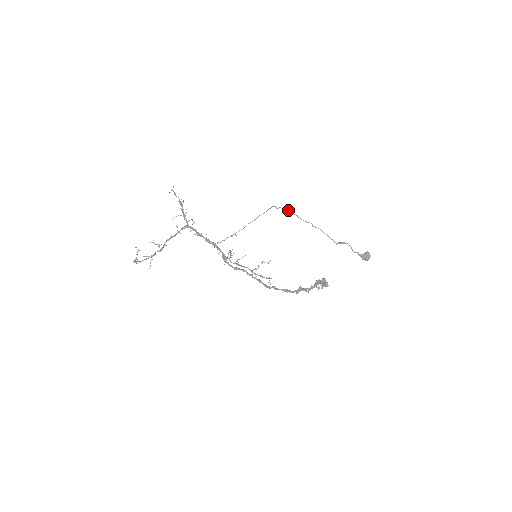
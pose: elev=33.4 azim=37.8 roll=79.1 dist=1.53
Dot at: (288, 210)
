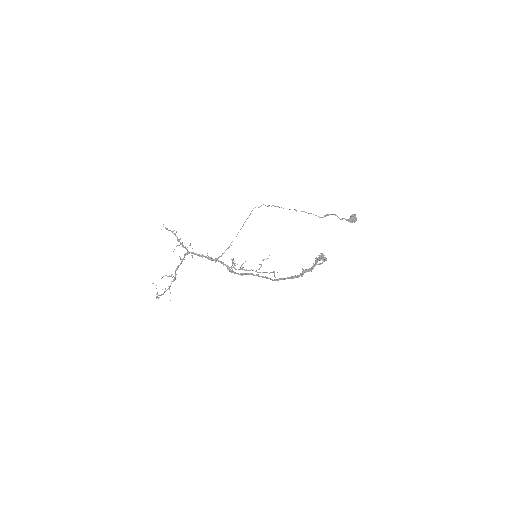
Dot at: (269, 205)
